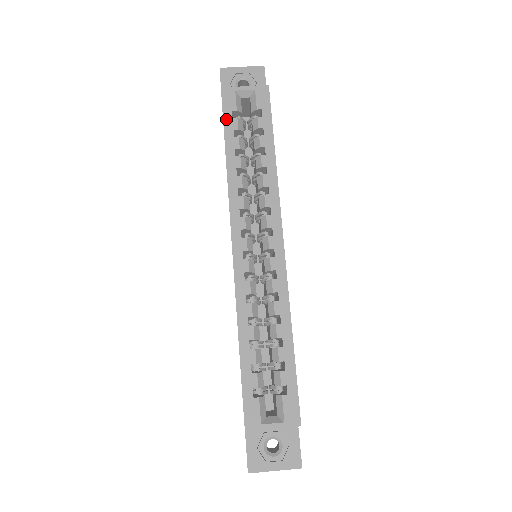
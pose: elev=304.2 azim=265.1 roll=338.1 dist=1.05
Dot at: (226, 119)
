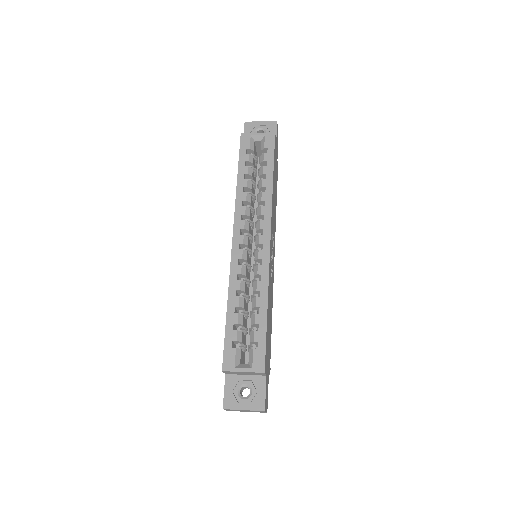
Dot at: (241, 154)
